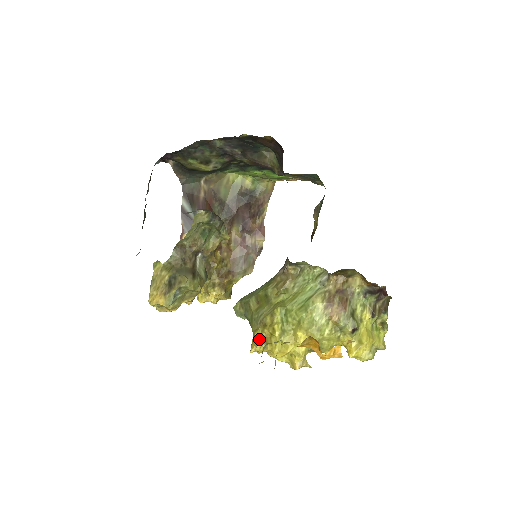
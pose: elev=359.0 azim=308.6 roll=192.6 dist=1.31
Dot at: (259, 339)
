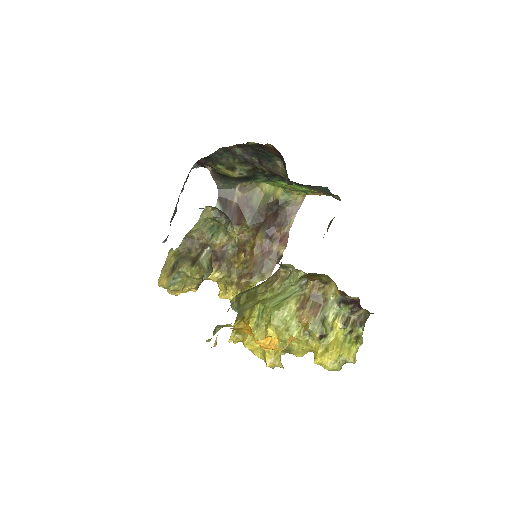
Dot at: occluded
